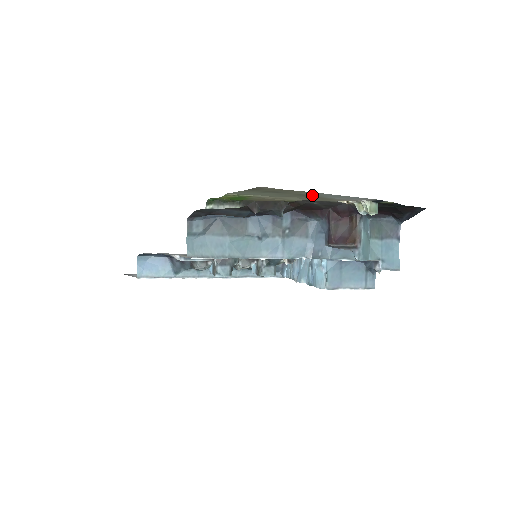
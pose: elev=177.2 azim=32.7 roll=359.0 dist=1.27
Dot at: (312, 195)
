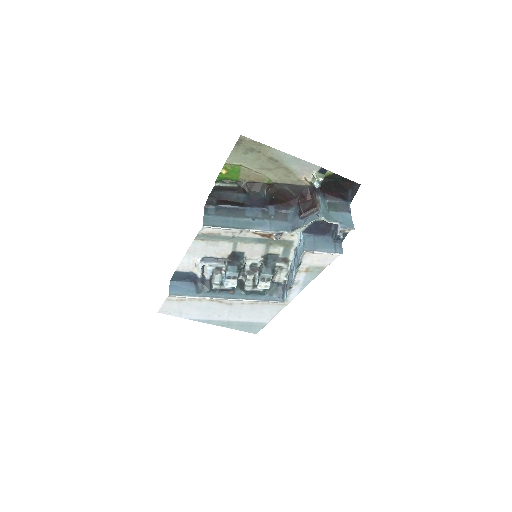
Dot at: (277, 159)
